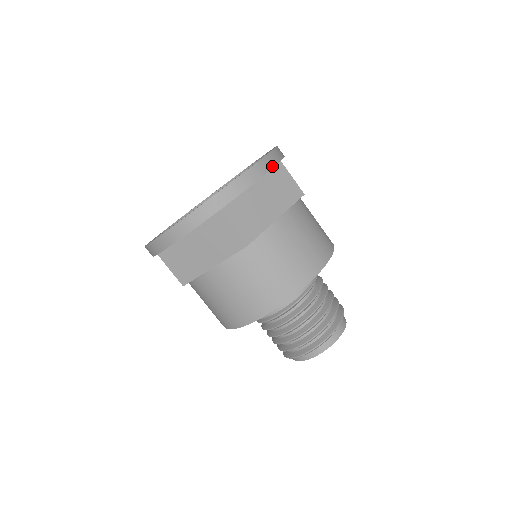
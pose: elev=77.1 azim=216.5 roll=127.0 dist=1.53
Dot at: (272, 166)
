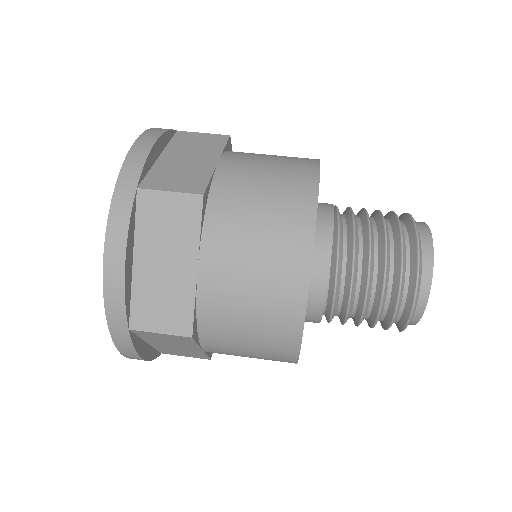
Dot at: (166, 130)
